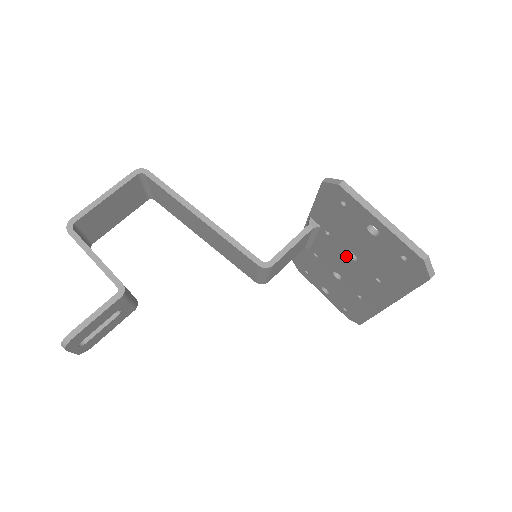
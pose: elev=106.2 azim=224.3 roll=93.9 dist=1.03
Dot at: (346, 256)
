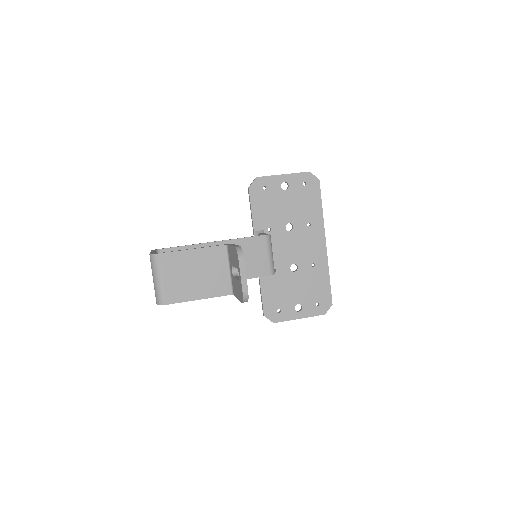
Dot at: (287, 234)
